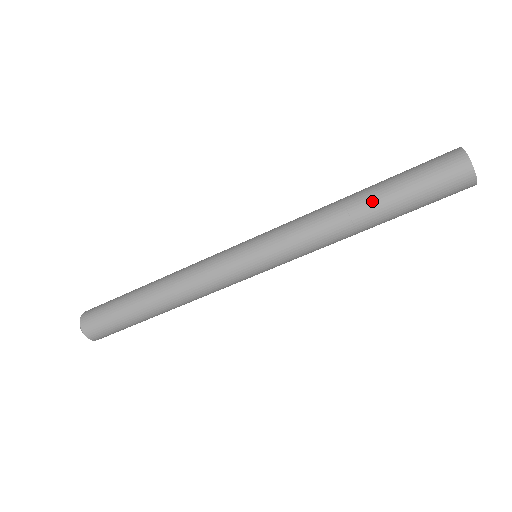
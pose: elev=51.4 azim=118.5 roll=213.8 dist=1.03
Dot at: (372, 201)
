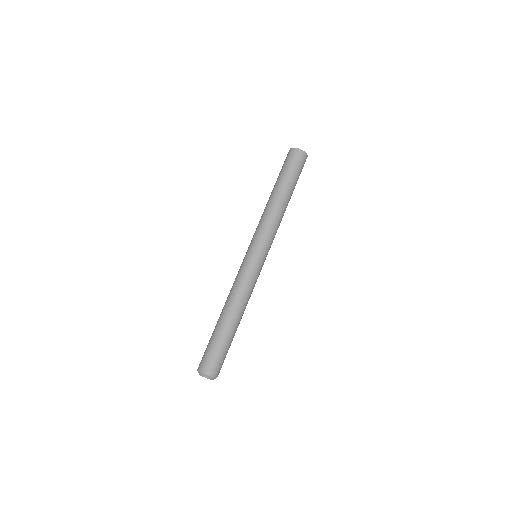
Dot at: (273, 189)
